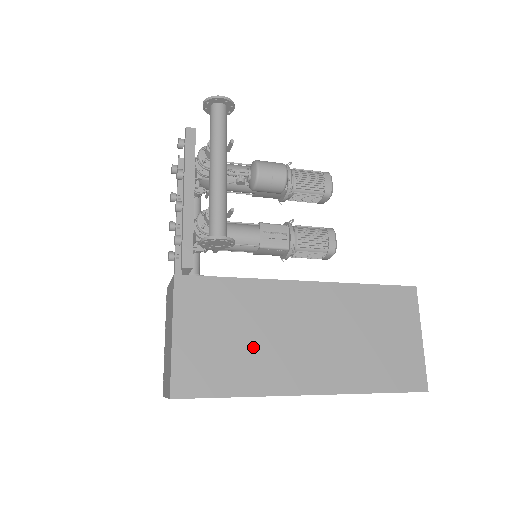
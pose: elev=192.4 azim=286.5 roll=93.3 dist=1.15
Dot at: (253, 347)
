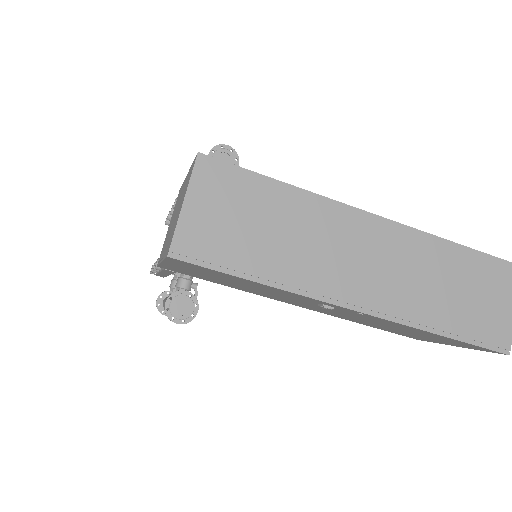
Dot at: occluded
